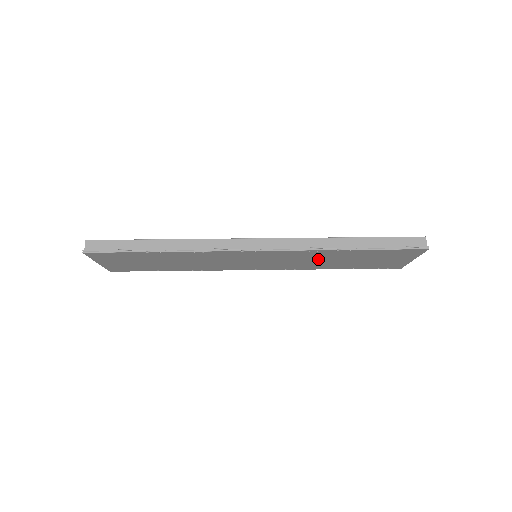
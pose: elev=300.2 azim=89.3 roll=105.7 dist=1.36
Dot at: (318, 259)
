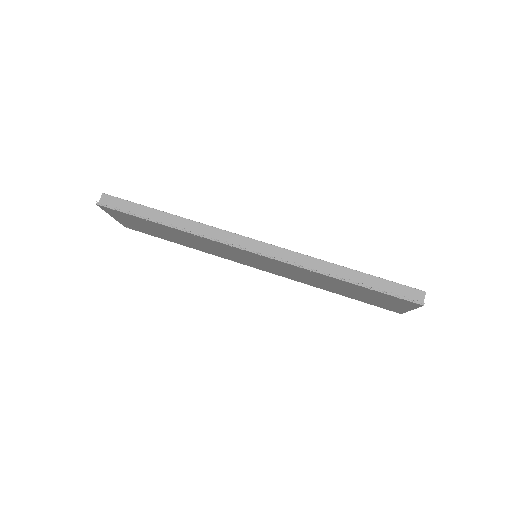
Dot at: (314, 278)
